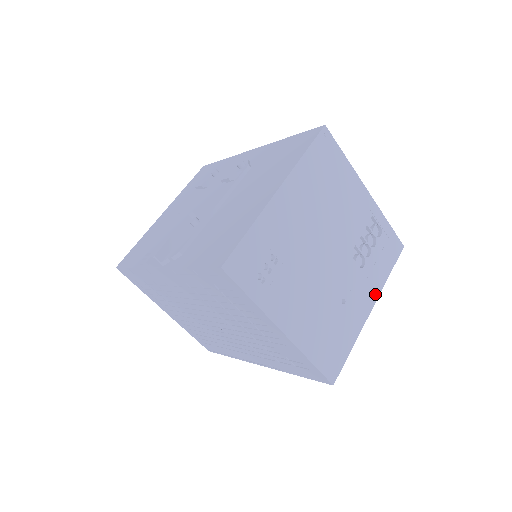
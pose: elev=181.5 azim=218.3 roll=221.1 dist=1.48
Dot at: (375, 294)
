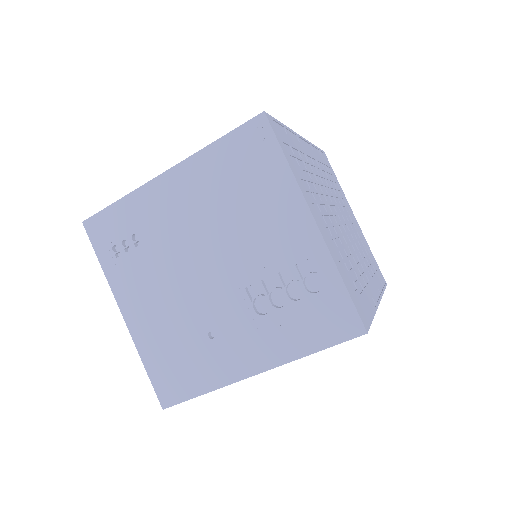
Dot at: (271, 360)
